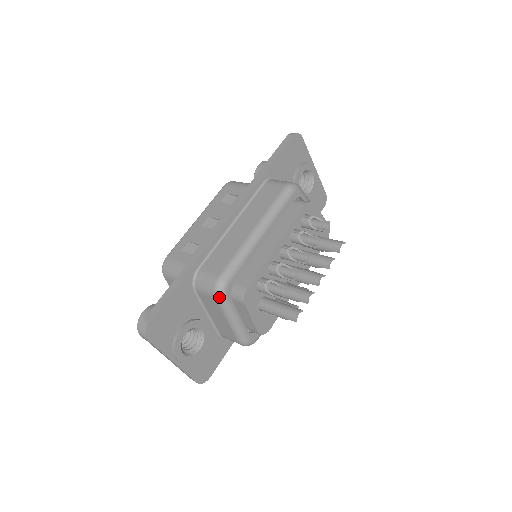
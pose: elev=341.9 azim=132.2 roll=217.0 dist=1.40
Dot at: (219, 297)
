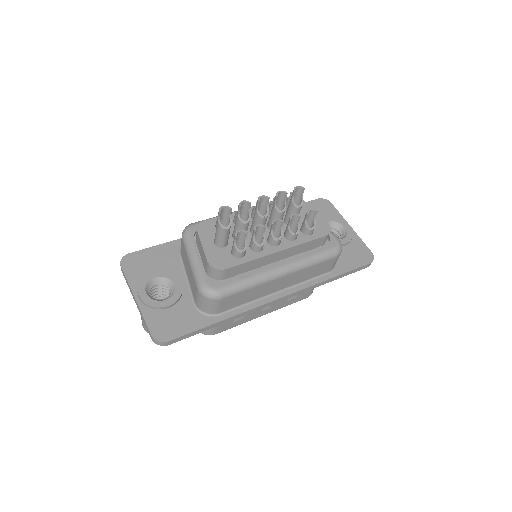
Dot at: (183, 234)
